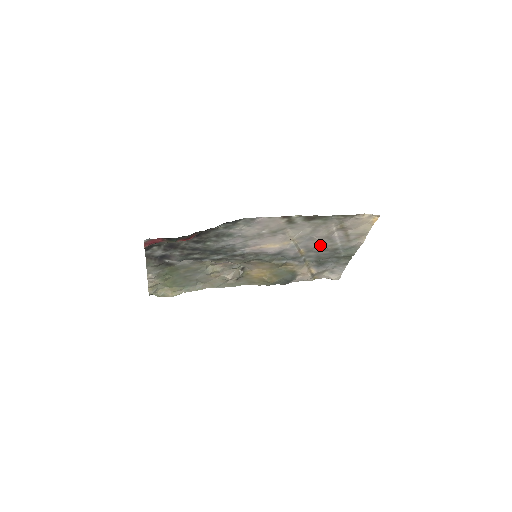
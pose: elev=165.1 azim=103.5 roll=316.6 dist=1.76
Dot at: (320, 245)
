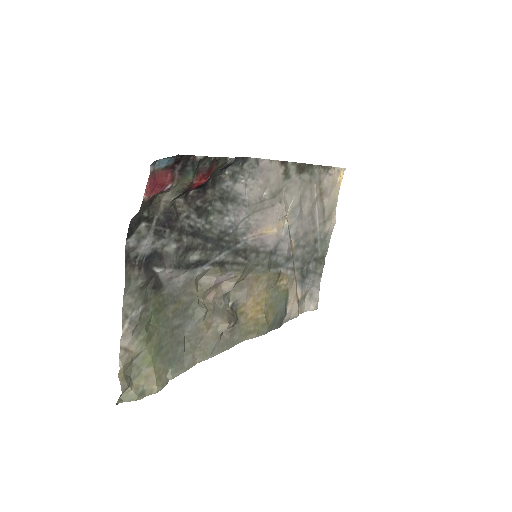
Dot at: (305, 232)
